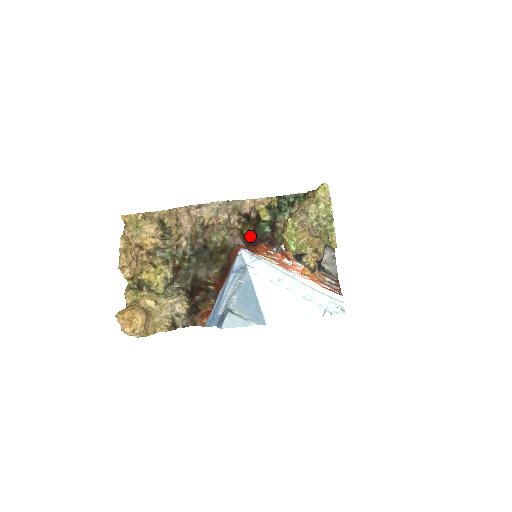
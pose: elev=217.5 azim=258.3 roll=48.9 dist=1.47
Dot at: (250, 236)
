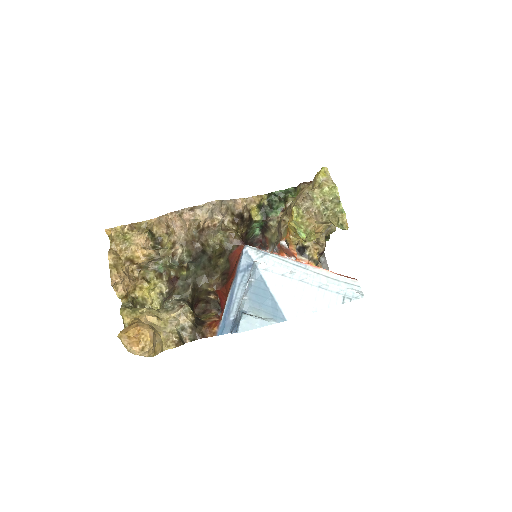
Dot at: (243, 239)
